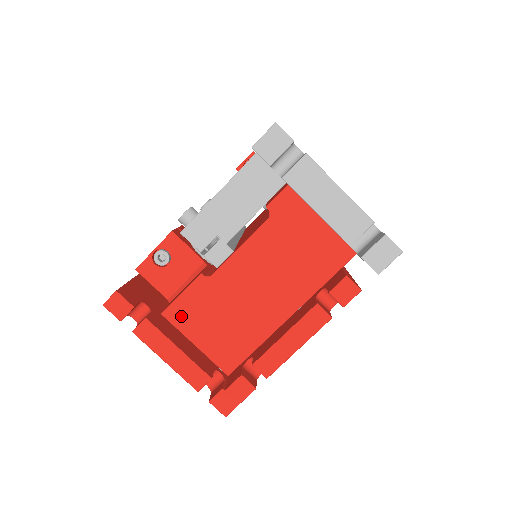
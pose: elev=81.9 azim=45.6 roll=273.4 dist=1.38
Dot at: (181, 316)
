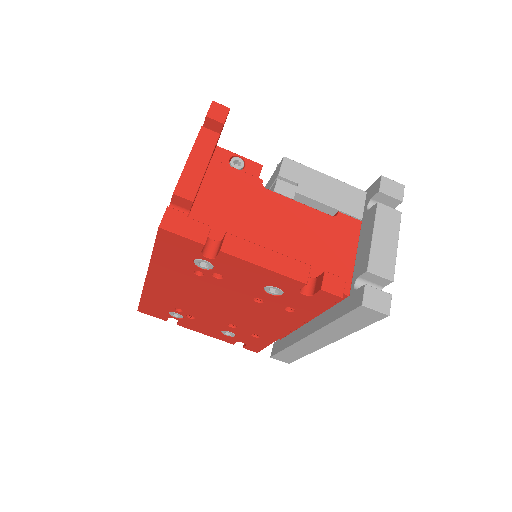
Dot at: (219, 174)
